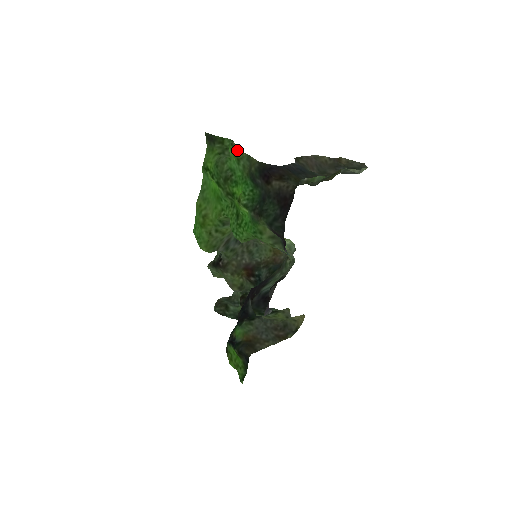
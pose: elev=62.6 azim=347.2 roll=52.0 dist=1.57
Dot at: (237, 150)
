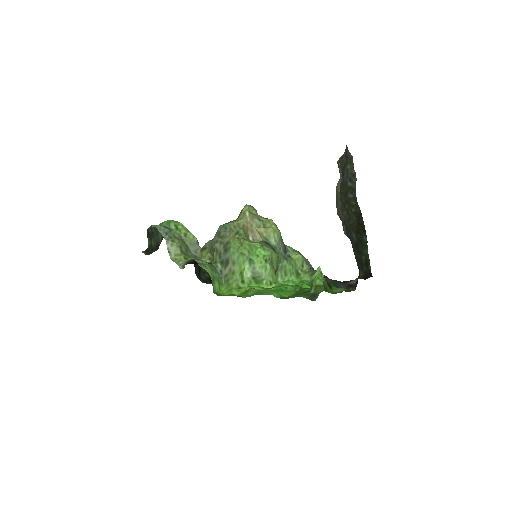
Dot at: occluded
